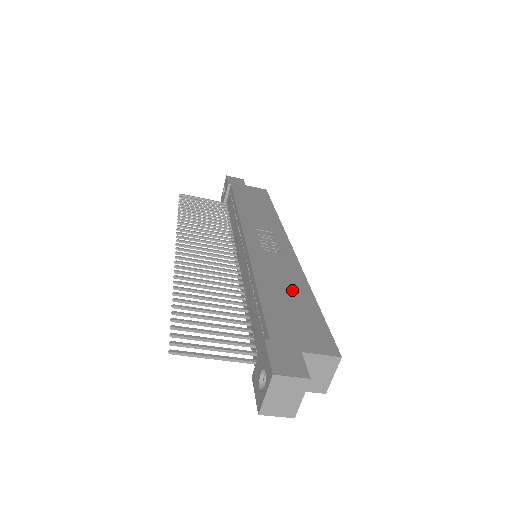
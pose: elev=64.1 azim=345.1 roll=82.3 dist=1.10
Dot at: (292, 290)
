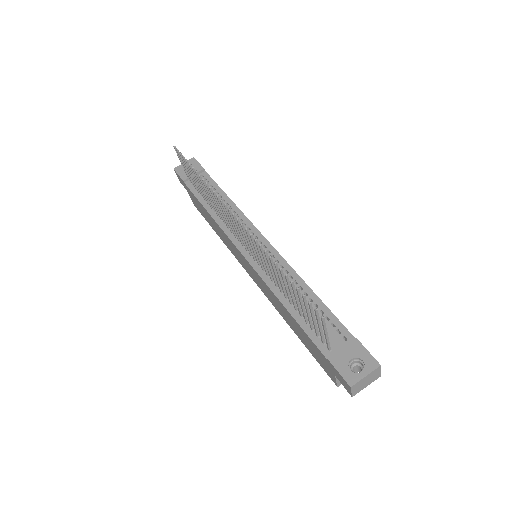
Dot at: occluded
